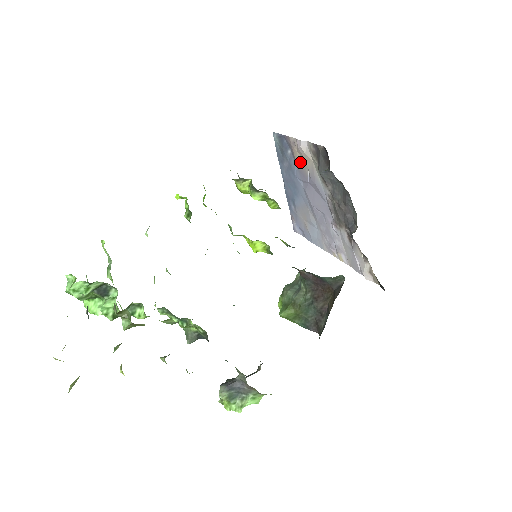
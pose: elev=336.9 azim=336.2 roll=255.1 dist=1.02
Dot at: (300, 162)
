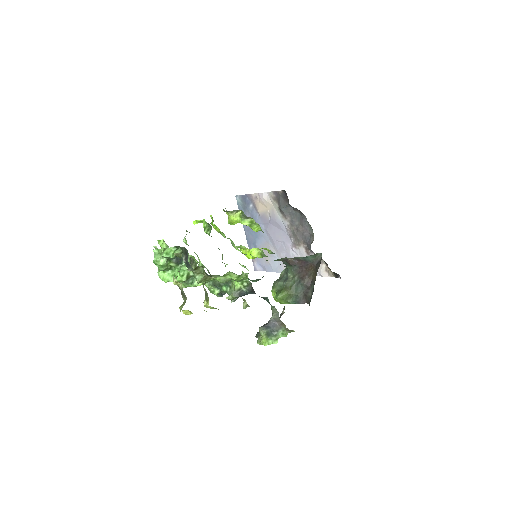
Dot at: (262, 209)
